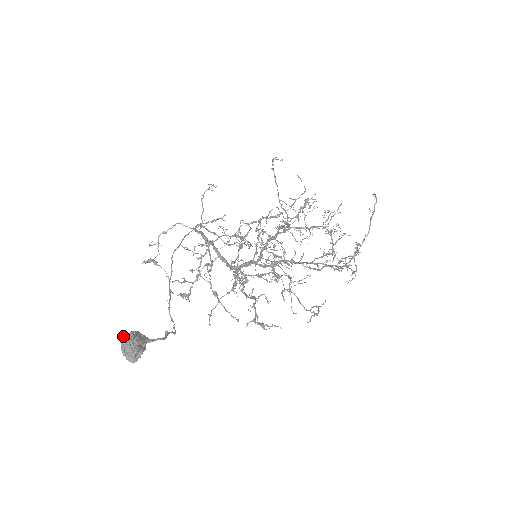
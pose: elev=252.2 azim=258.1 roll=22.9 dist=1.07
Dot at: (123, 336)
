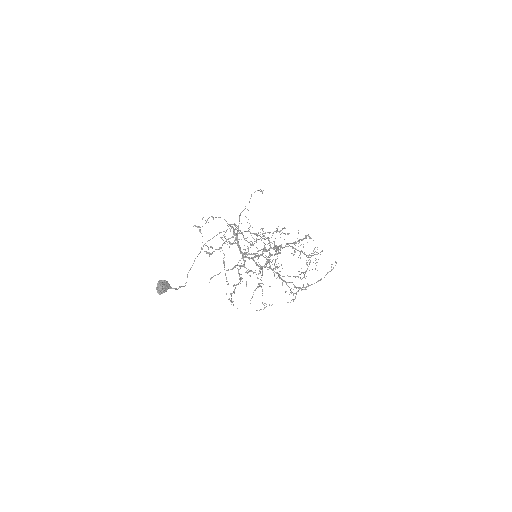
Dot at: (160, 281)
